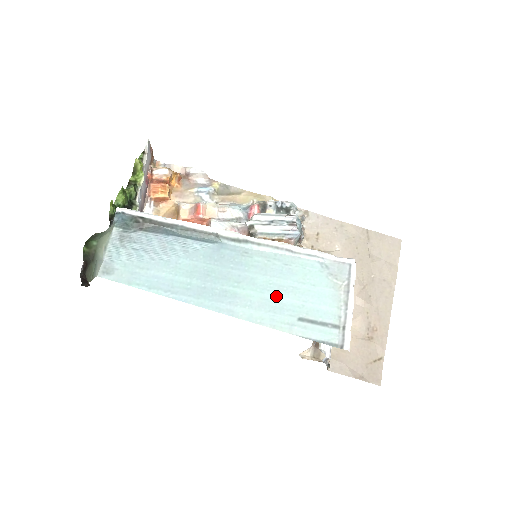
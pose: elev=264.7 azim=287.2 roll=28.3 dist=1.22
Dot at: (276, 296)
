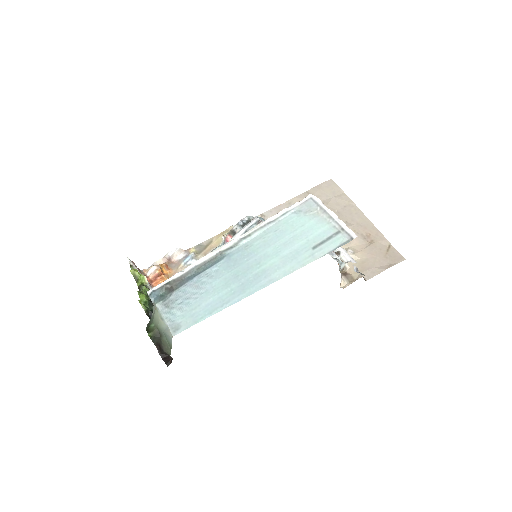
Dot at: (288, 250)
